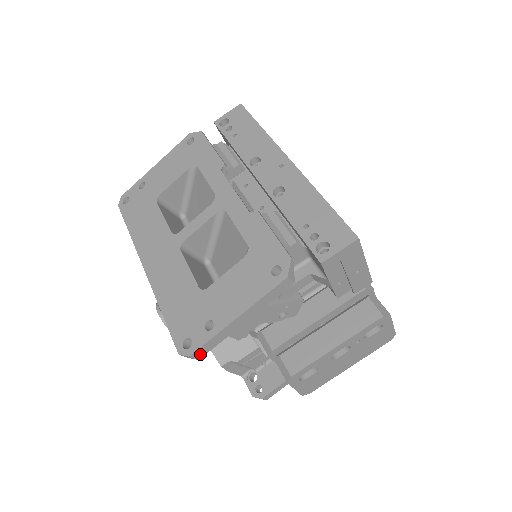
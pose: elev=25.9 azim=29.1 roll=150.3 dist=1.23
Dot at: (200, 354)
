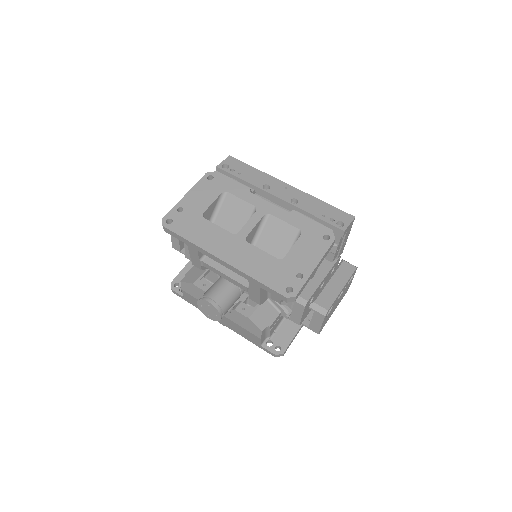
Dot at: occluded
